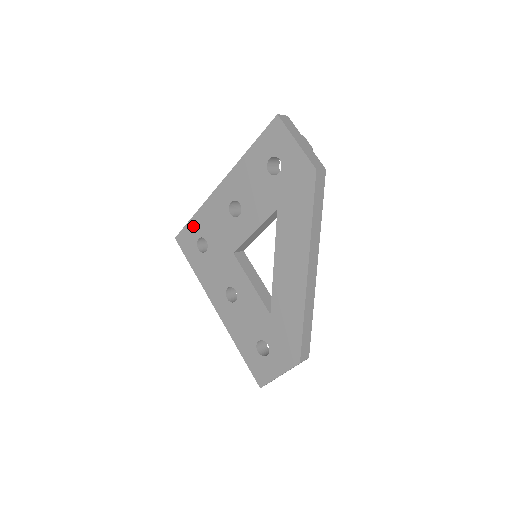
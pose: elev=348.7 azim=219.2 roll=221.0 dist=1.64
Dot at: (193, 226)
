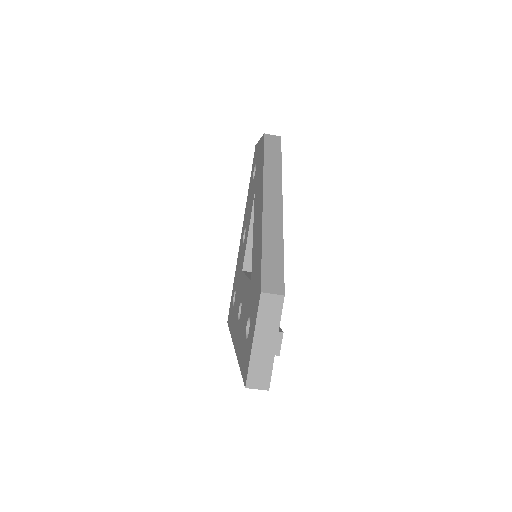
Dot at: occluded
